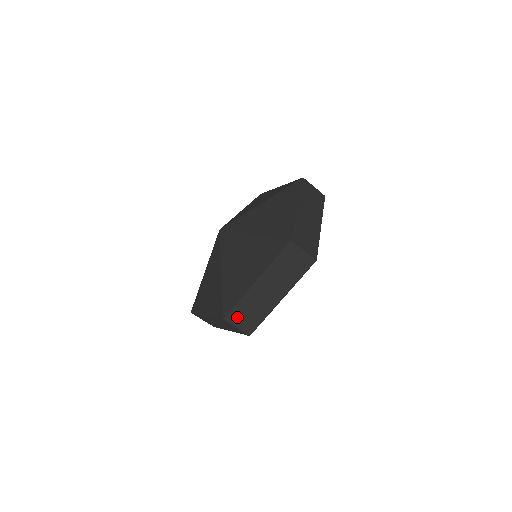
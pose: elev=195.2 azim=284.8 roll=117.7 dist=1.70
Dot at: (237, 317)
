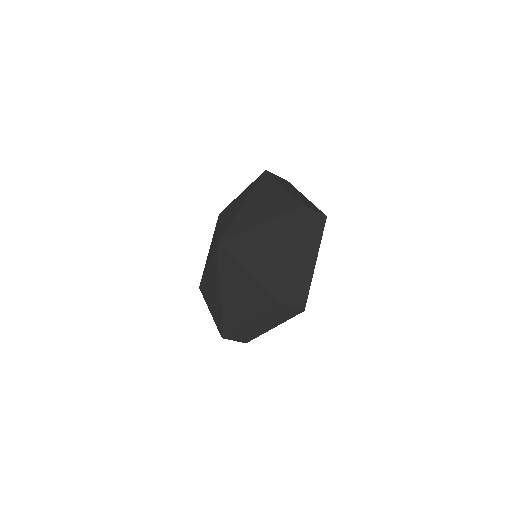
Dot at: (289, 296)
